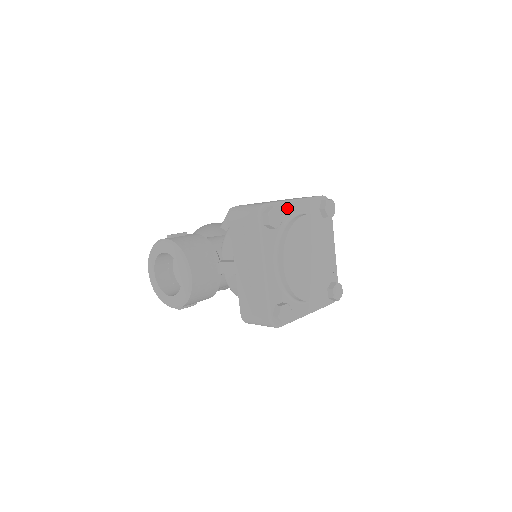
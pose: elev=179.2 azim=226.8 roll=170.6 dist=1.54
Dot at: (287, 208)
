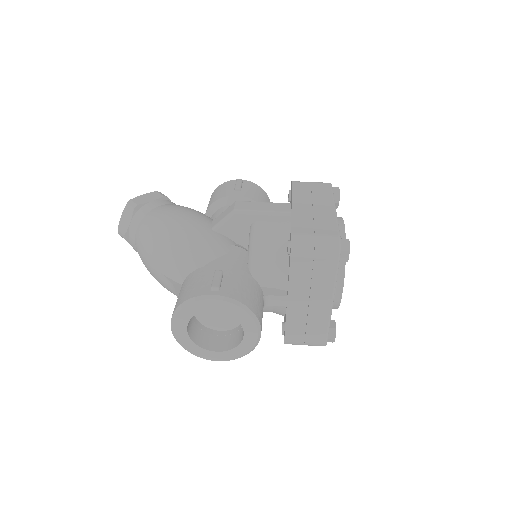
Dot at: occluded
